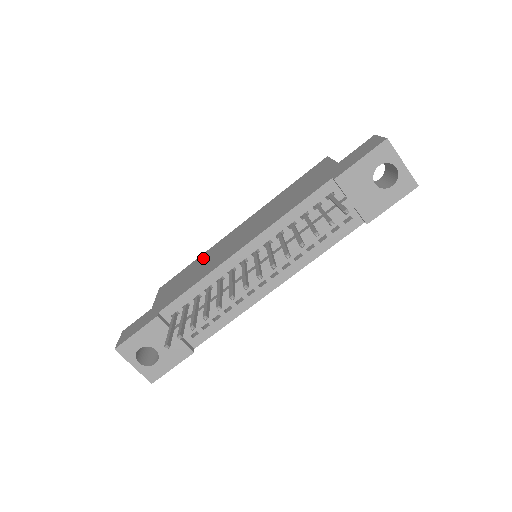
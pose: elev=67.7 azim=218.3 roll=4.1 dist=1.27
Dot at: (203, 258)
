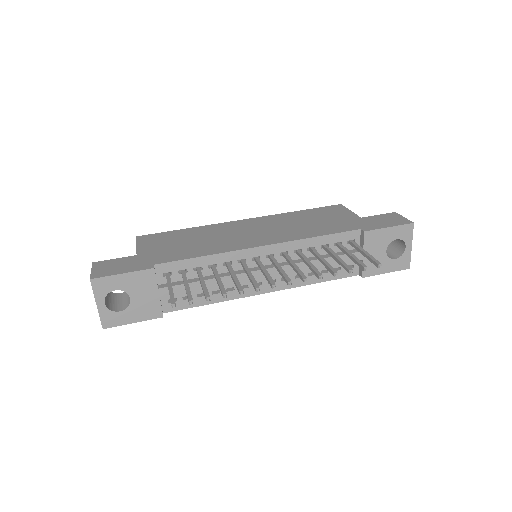
Dot at: (201, 232)
